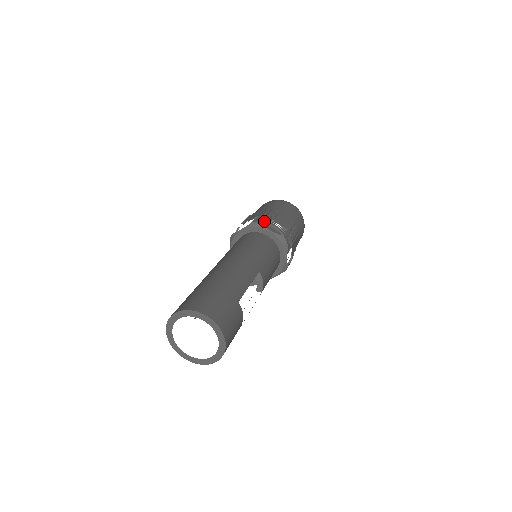
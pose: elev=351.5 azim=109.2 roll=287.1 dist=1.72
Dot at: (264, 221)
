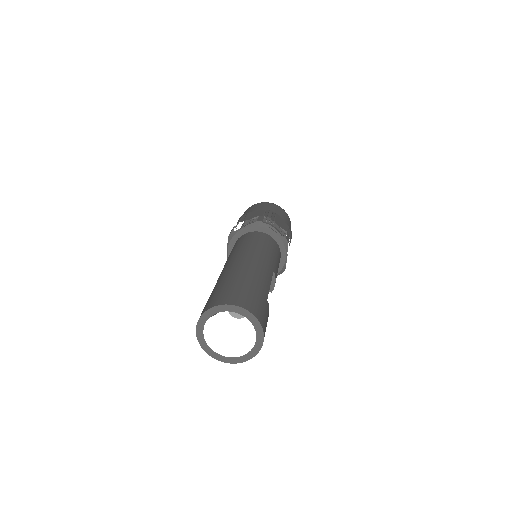
Dot at: (263, 222)
